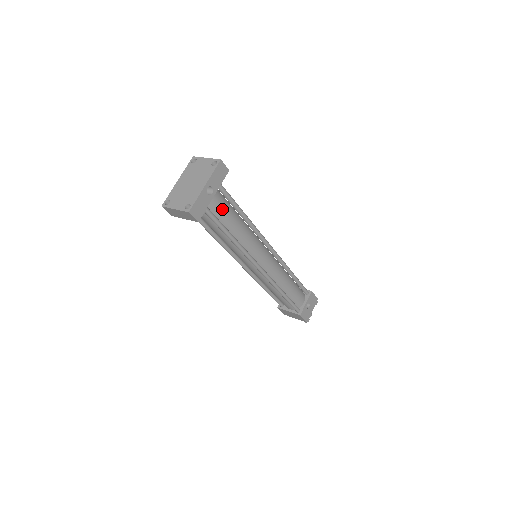
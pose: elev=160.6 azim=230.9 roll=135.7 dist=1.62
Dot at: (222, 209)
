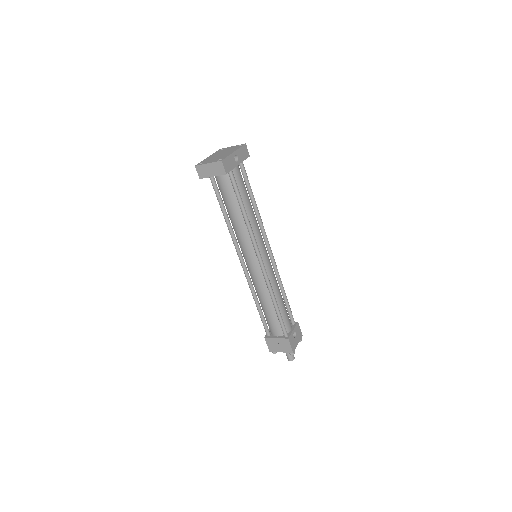
Dot at: (241, 183)
